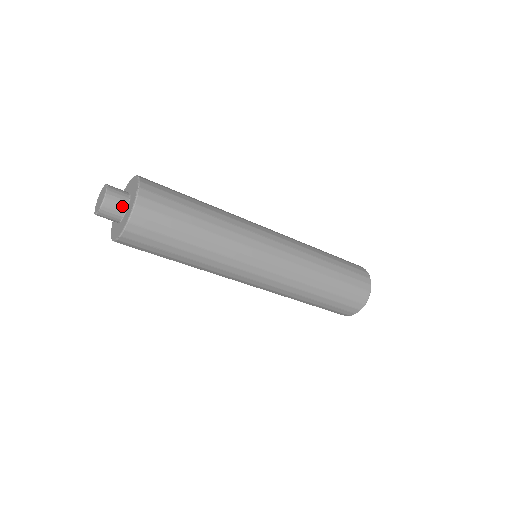
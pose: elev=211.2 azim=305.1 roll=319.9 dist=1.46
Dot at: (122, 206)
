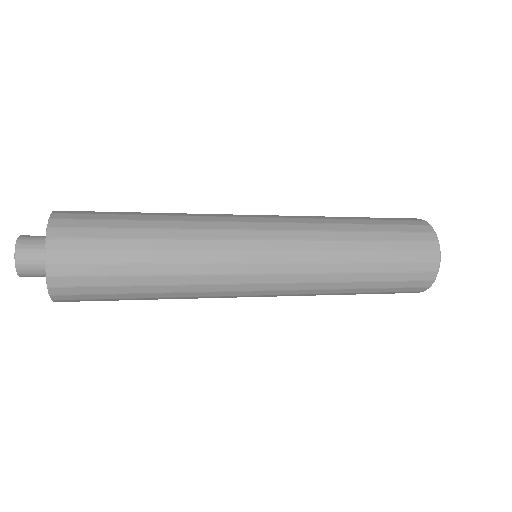
Dot at: (42, 267)
